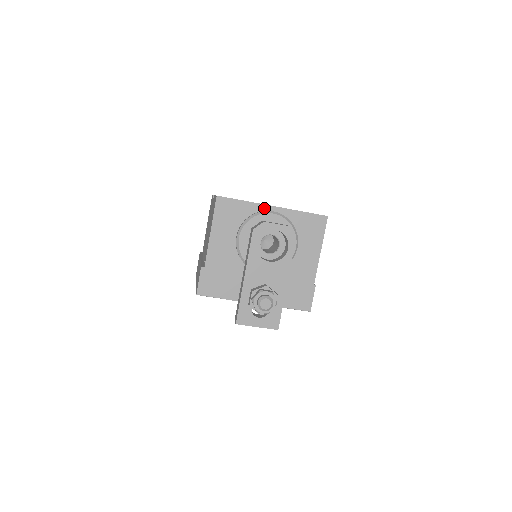
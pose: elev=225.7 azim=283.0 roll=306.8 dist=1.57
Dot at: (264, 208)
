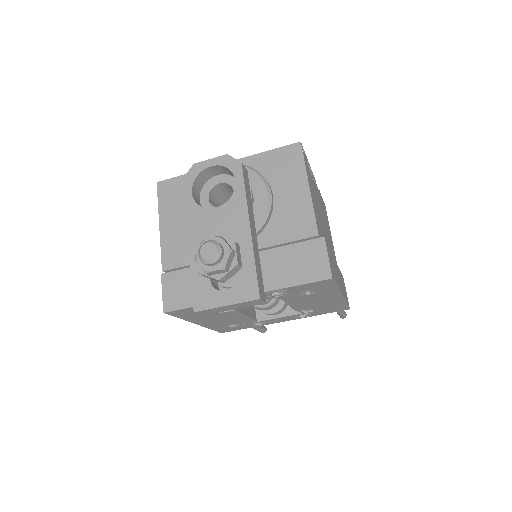
Dot at: occluded
